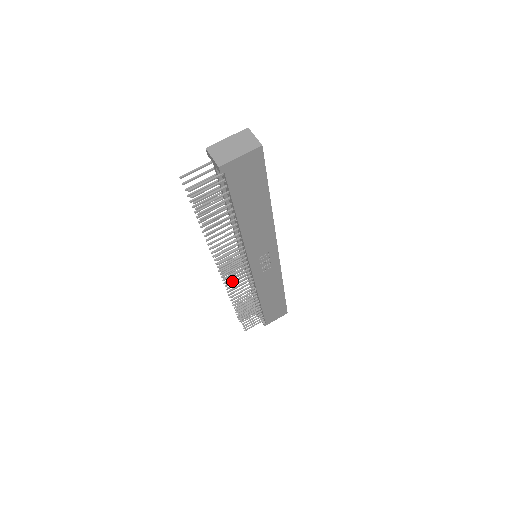
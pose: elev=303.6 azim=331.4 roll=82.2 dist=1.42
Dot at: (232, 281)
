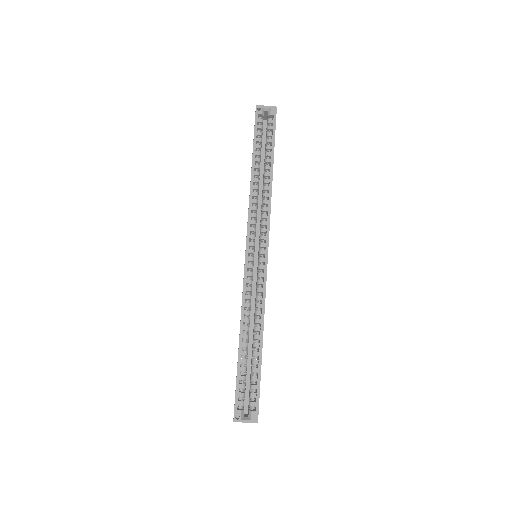
Dot at: occluded
